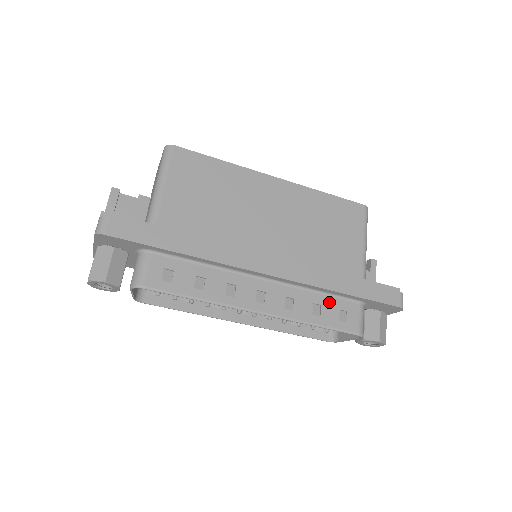
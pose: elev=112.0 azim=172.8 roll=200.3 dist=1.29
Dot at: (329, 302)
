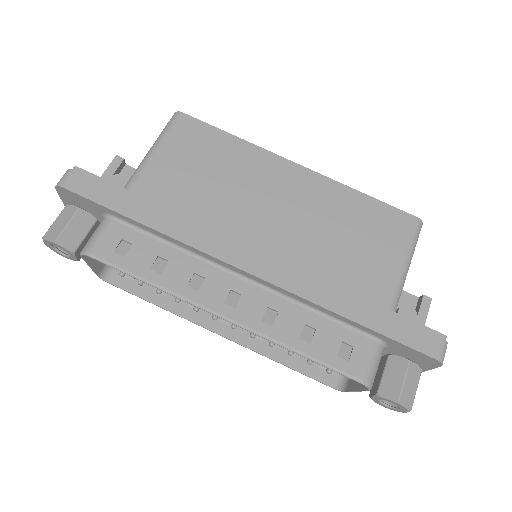
Dot at: (329, 328)
